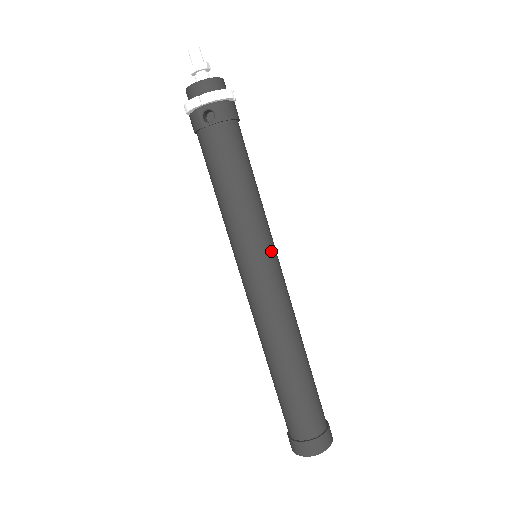
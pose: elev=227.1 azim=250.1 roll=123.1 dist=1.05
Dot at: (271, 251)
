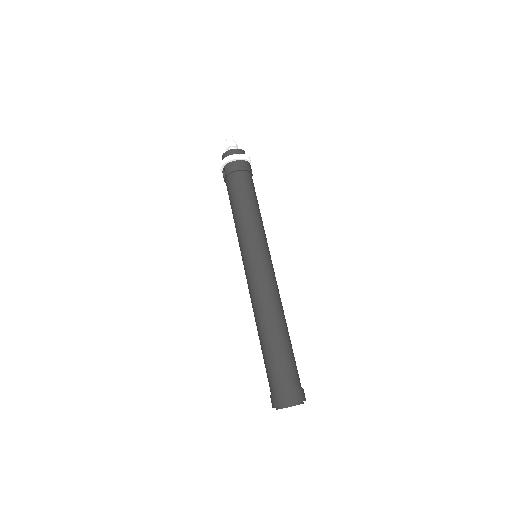
Dot at: (252, 251)
